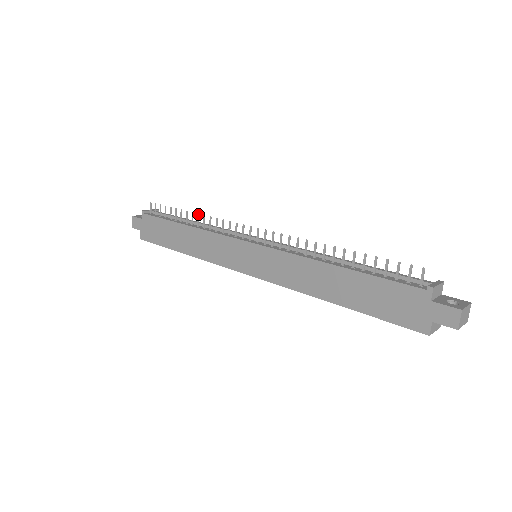
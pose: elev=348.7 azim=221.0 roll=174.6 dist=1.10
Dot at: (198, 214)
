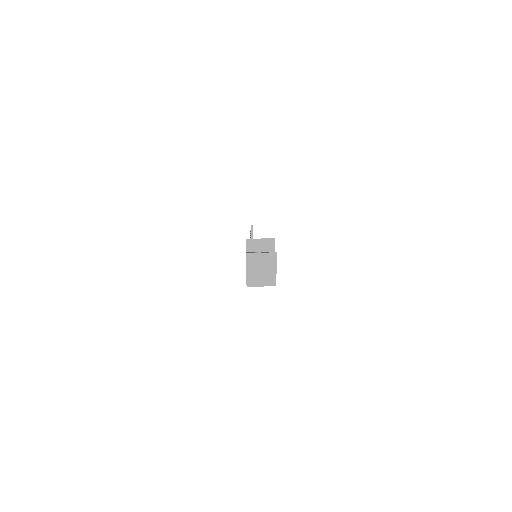
Dot at: occluded
